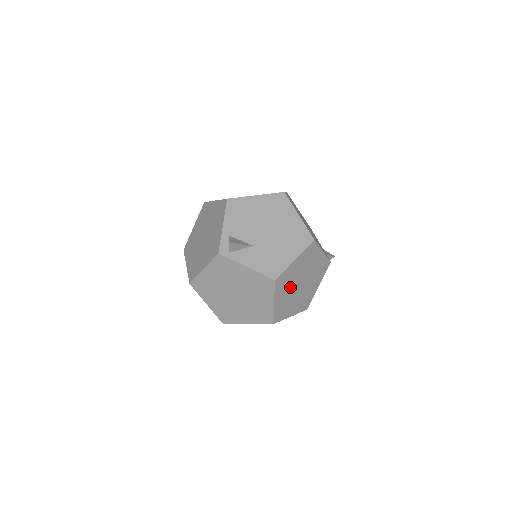
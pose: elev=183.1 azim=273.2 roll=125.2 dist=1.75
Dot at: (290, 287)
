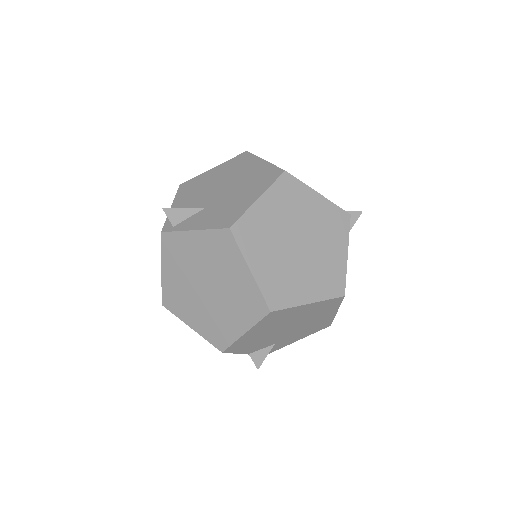
Dot at: (275, 246)
